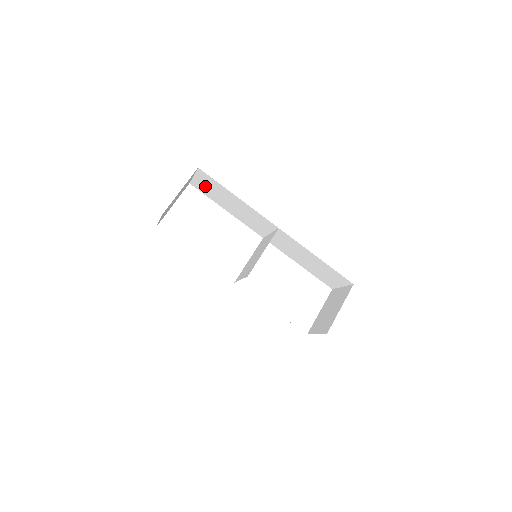
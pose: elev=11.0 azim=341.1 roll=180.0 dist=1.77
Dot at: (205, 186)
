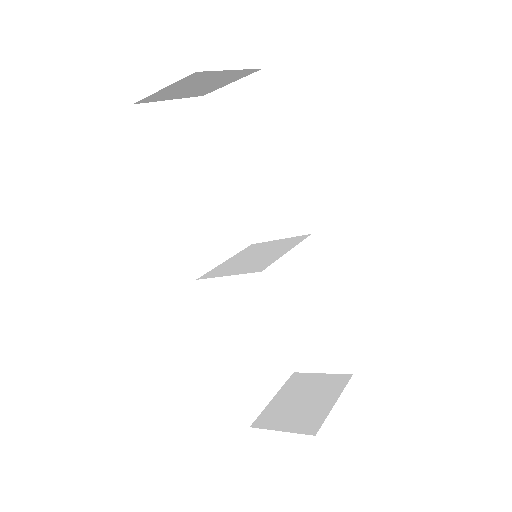
Dot at: (235, 110)
